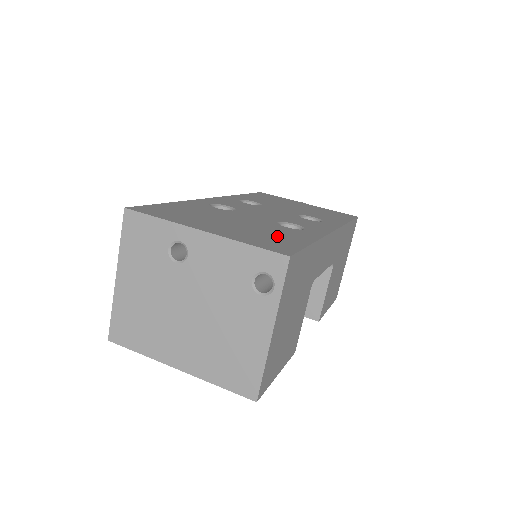
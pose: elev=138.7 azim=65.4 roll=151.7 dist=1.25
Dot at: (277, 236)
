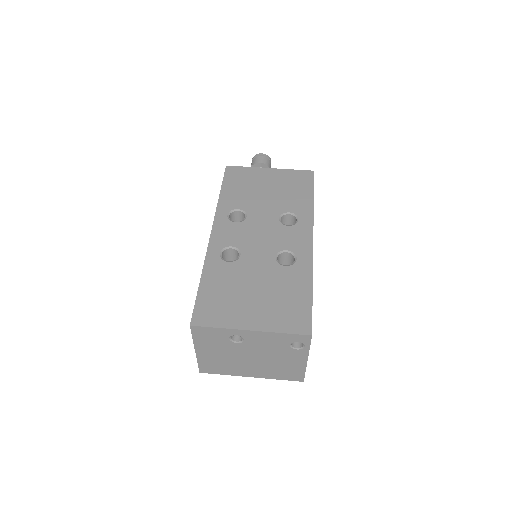
Dot at: (290, 297)
